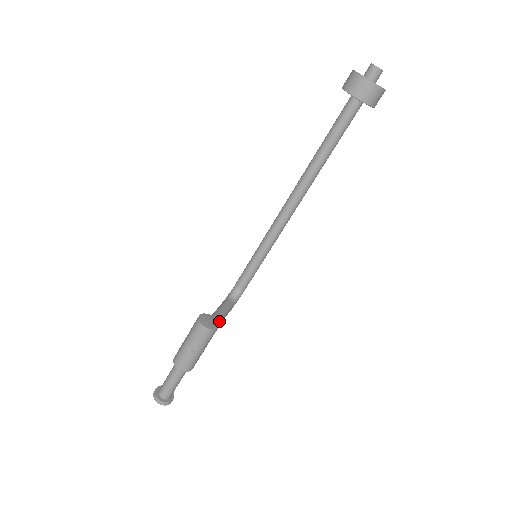
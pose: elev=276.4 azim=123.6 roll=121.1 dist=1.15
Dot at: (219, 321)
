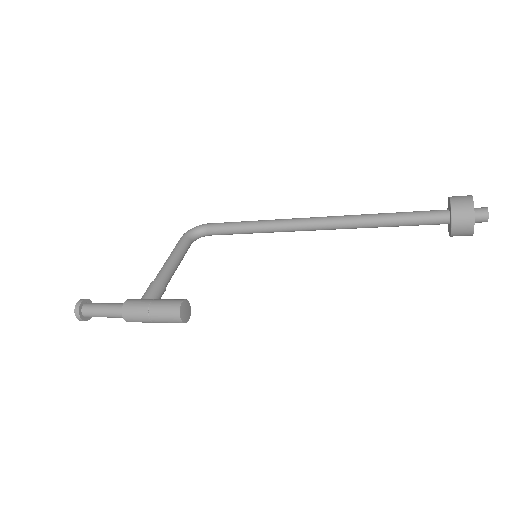
Dot at: occluded
